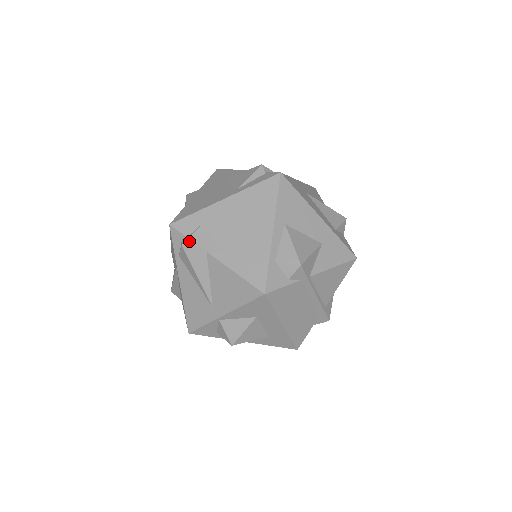
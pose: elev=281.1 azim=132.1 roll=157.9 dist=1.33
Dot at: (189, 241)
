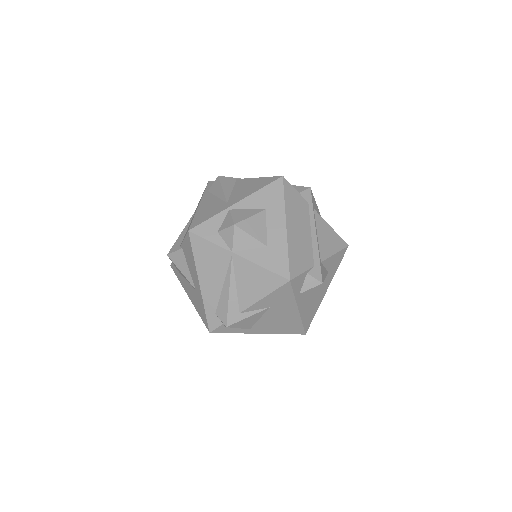
Dot at: occluded
